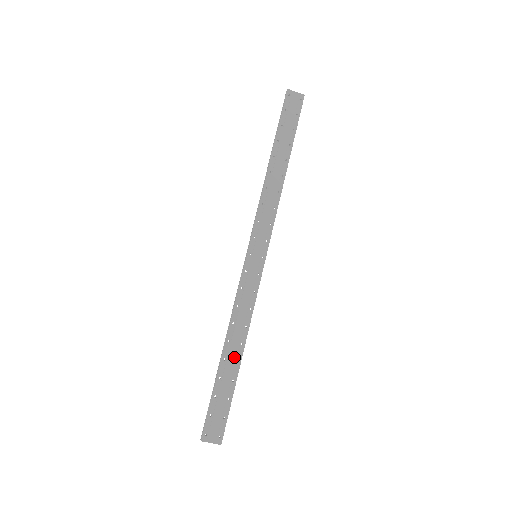
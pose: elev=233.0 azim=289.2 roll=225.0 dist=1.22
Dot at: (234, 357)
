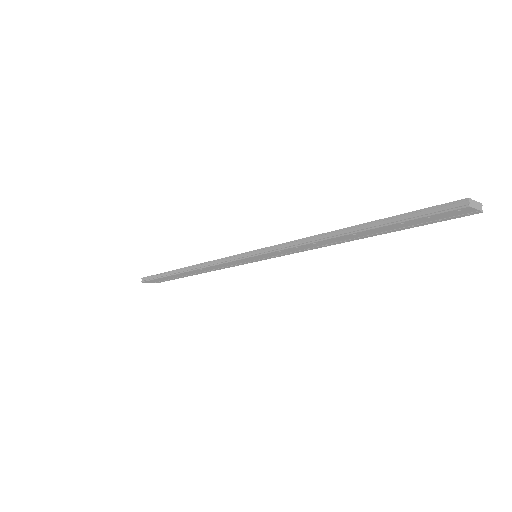
Dot at: (190, 274)
